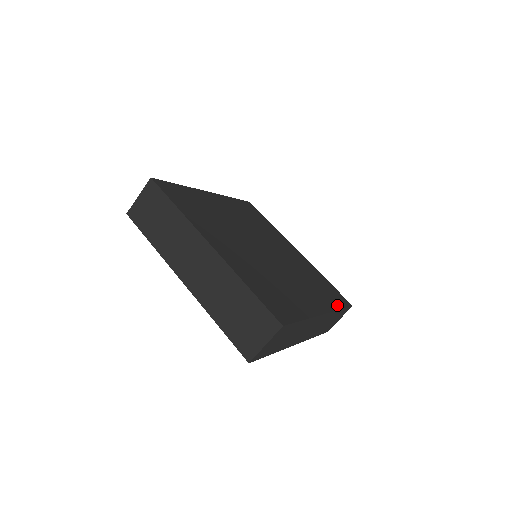
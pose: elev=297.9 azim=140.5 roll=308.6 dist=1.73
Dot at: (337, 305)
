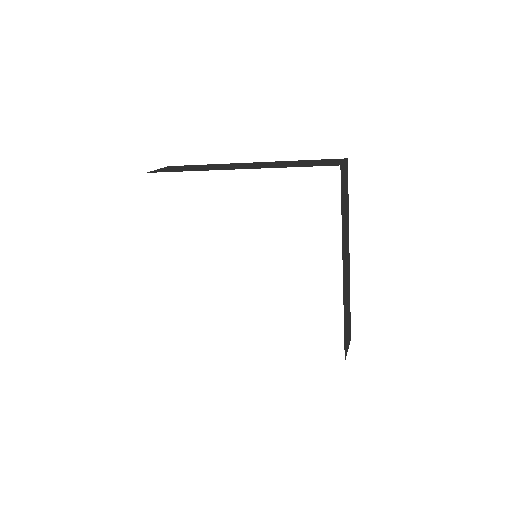
Dot at: occluded
